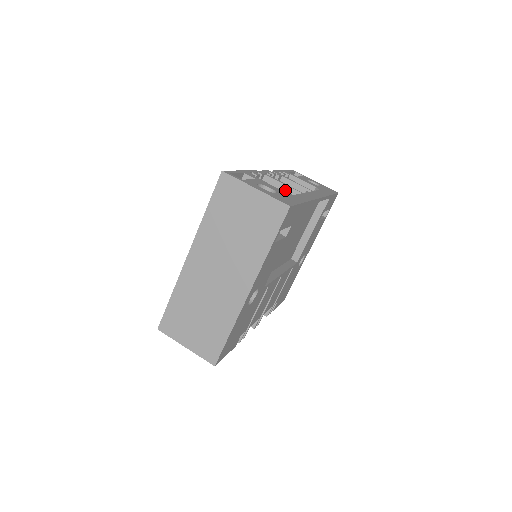
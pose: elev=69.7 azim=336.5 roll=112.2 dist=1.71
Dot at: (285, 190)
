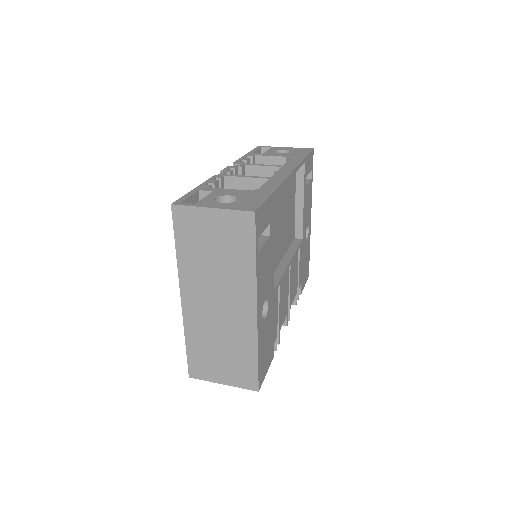
Dot at: (251, 183)
